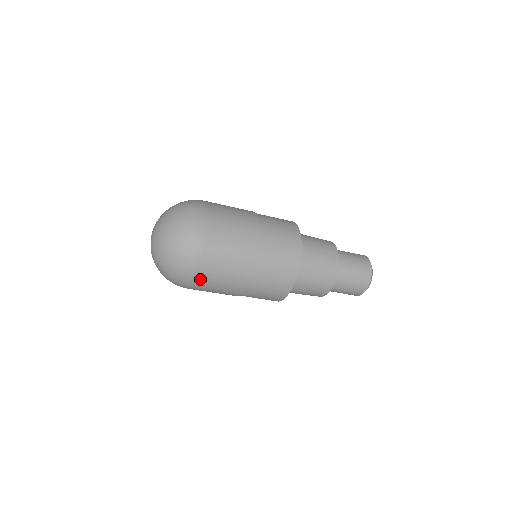
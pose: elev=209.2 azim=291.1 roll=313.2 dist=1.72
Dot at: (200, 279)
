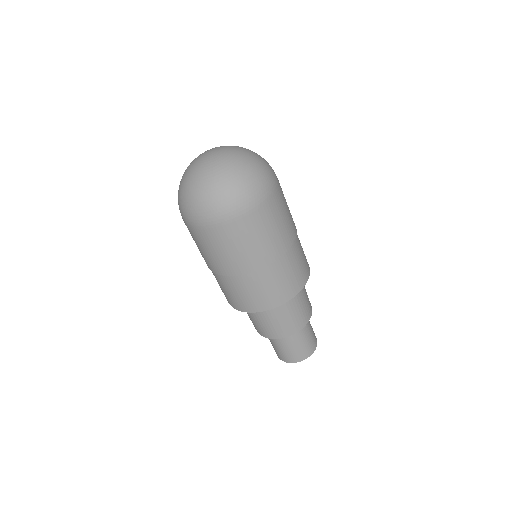
Dot at: (243, 222)
